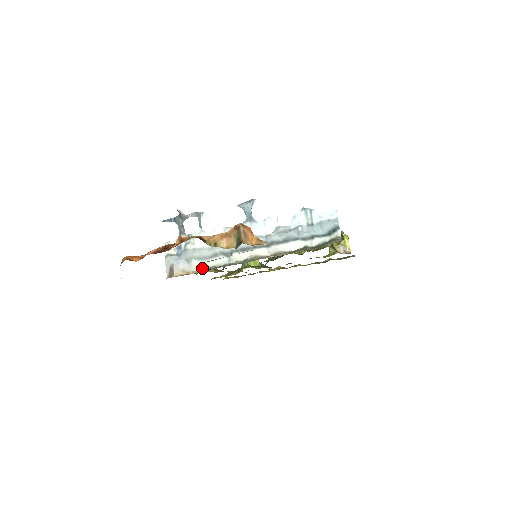
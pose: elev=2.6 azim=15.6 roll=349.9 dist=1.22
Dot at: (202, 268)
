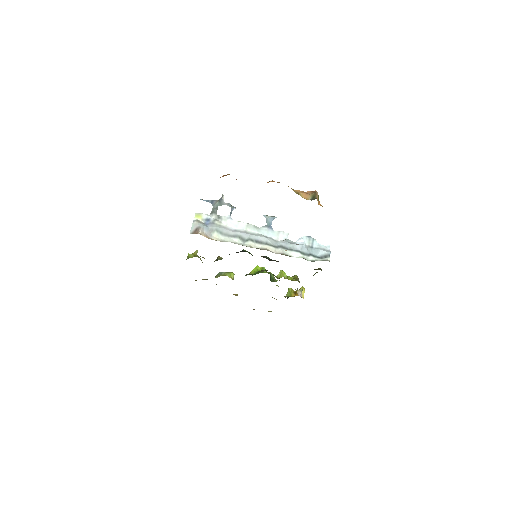
Dot at: (221, 240)
